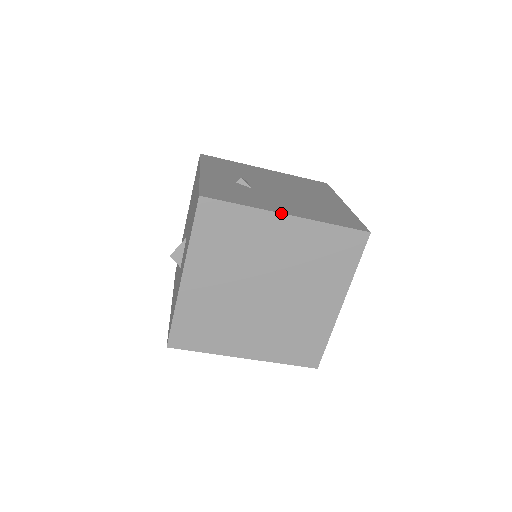
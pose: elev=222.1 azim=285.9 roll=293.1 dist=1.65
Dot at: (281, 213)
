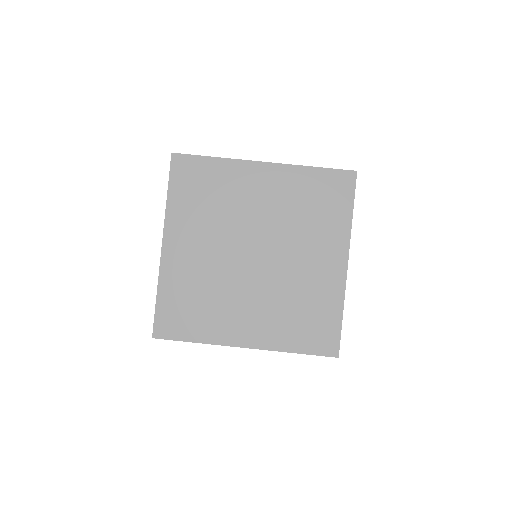
Dot at: (256, 161)
